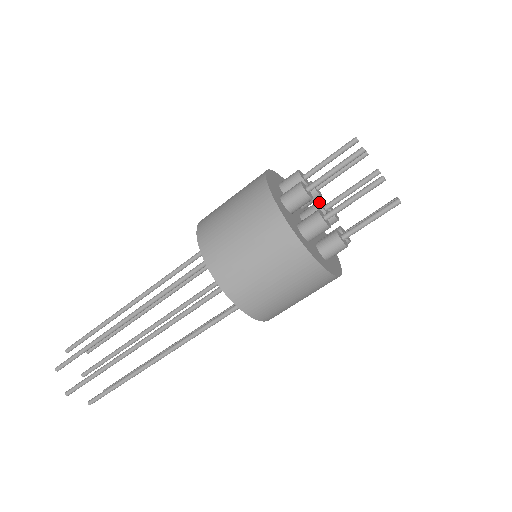
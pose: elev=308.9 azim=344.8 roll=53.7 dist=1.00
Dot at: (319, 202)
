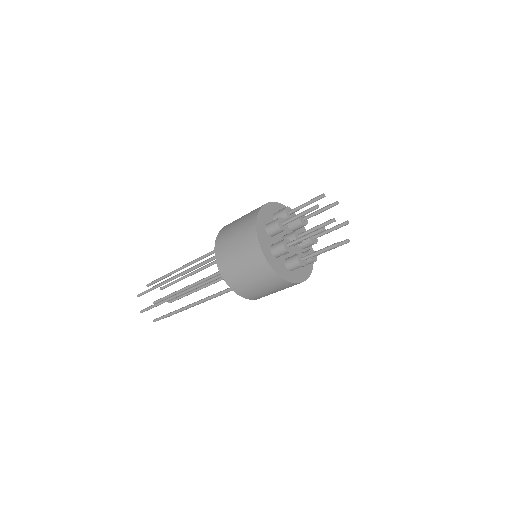
Dot at: (295, 237)
